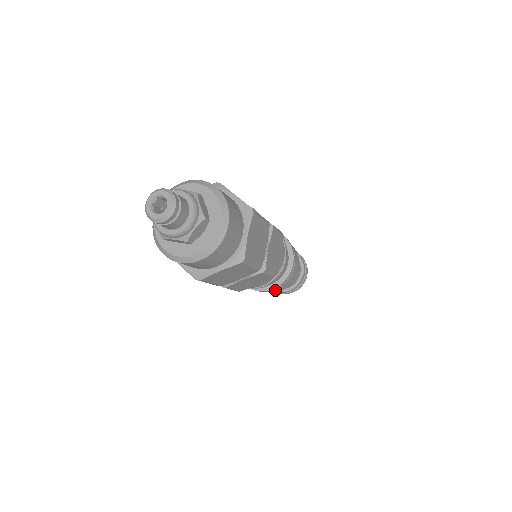
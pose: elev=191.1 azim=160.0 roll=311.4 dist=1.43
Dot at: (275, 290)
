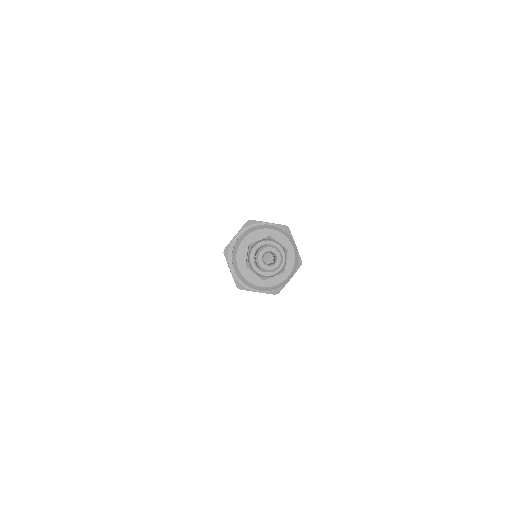
Dot at: occluded
